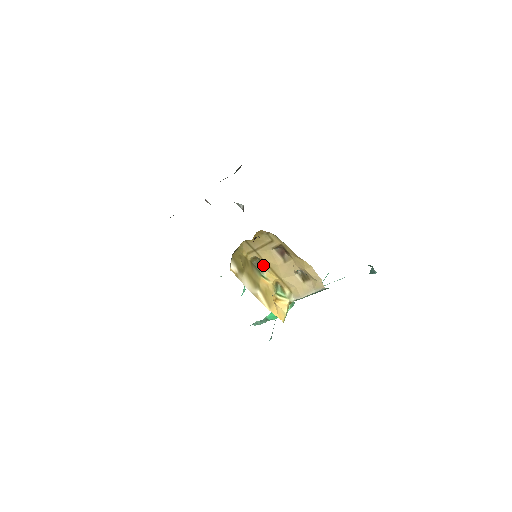
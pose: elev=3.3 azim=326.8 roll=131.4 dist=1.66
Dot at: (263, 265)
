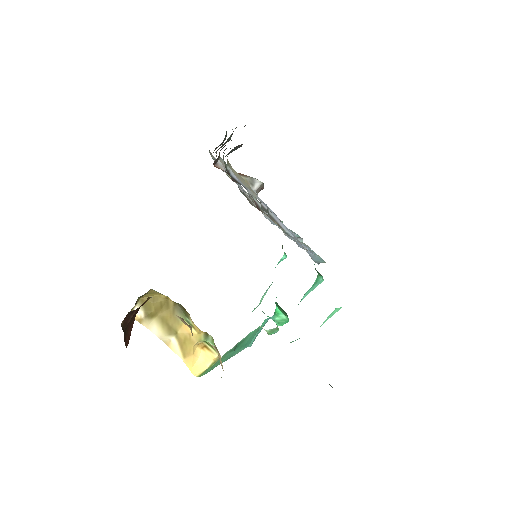
Dot at: (187, 313)
